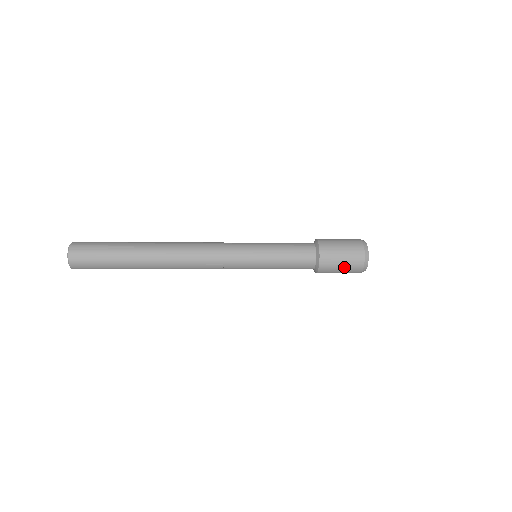
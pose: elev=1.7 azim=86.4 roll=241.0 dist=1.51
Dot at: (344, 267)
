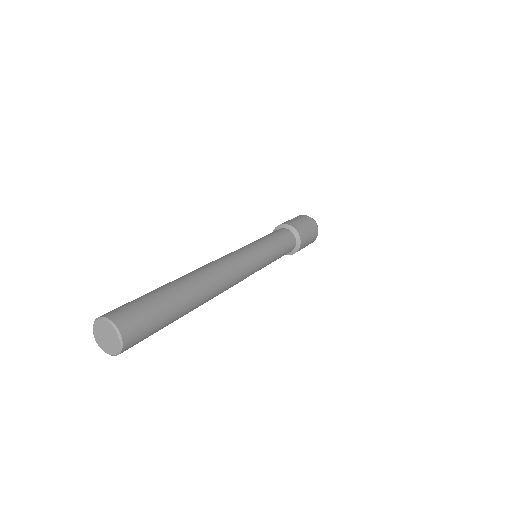
Dot at: (308, 244)
